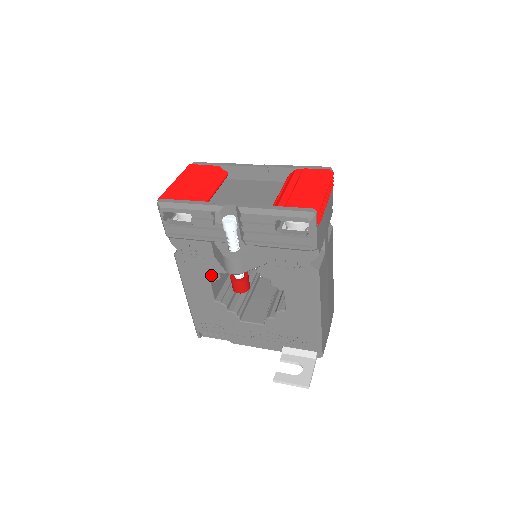
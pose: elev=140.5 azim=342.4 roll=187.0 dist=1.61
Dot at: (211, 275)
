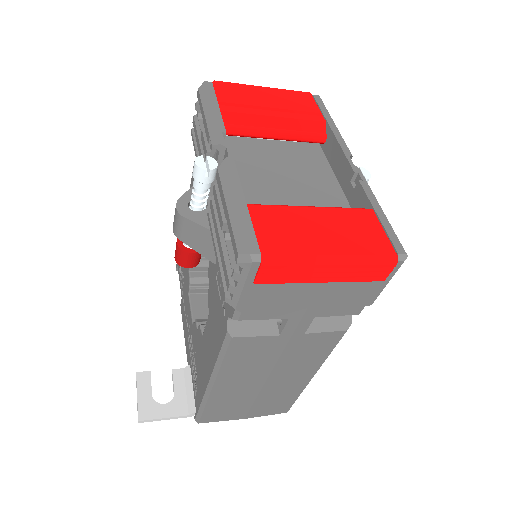
Dot at: occluded
